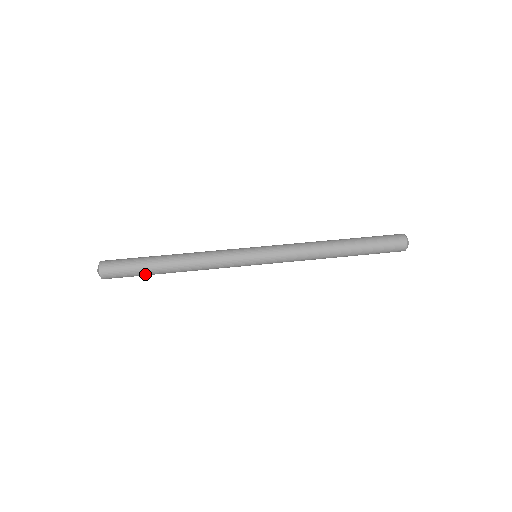
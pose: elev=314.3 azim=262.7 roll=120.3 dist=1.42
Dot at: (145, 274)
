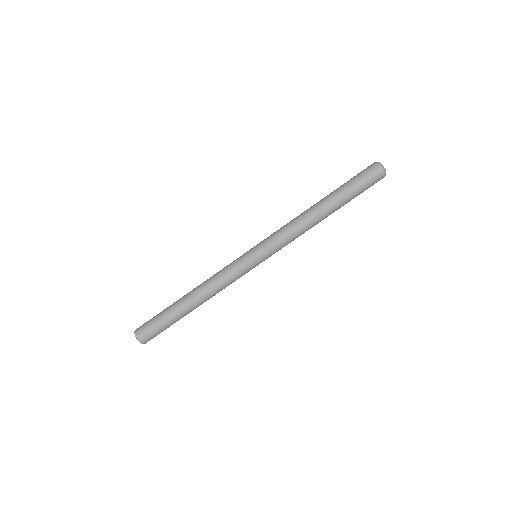
Dot at: (176, 321)
